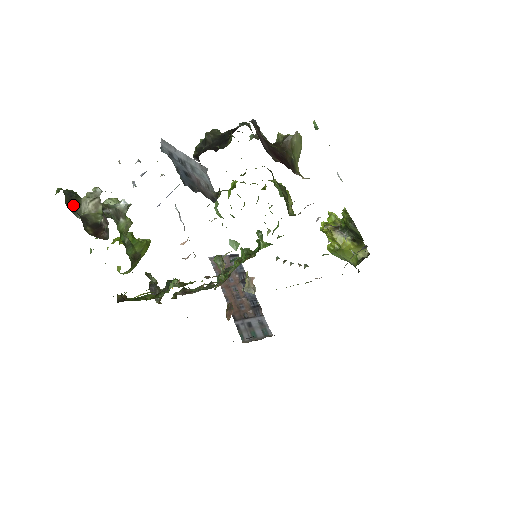
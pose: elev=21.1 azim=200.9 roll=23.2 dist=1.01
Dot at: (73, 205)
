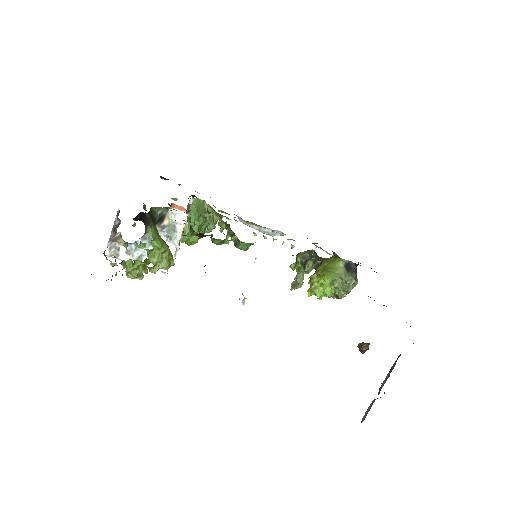
Dot at: occluded
